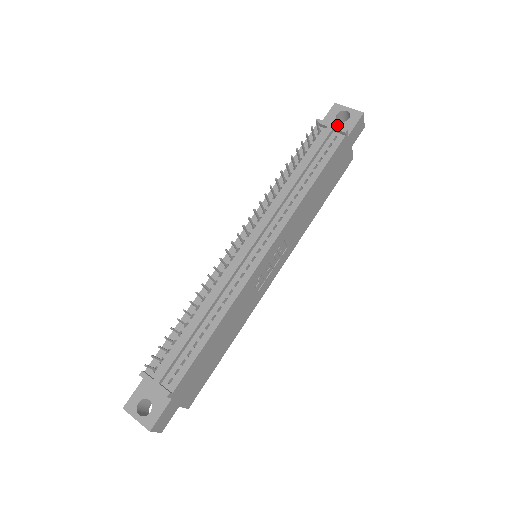
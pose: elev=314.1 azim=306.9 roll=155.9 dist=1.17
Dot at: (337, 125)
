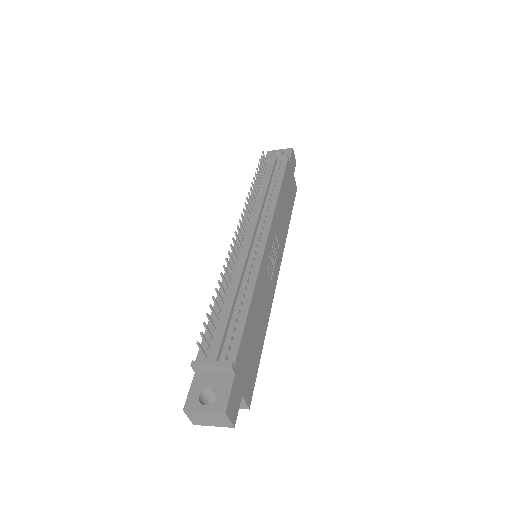
Dot at: occluded
